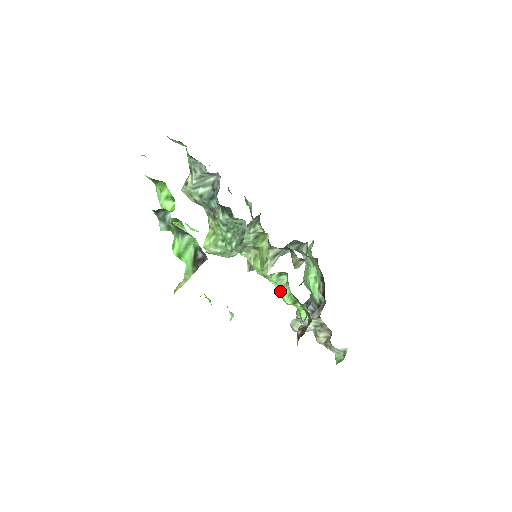
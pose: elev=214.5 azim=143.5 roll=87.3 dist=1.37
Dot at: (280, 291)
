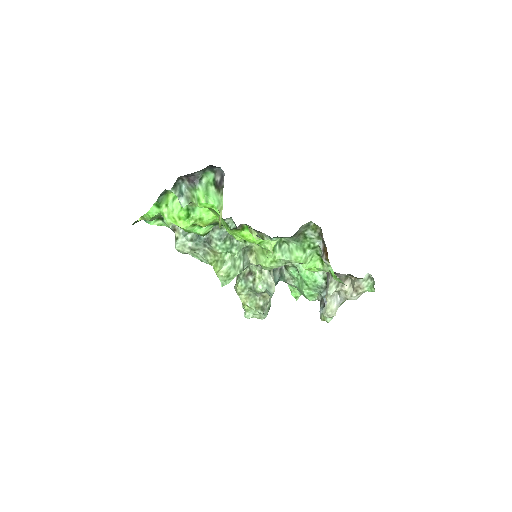
Dot at: (290, 256)
